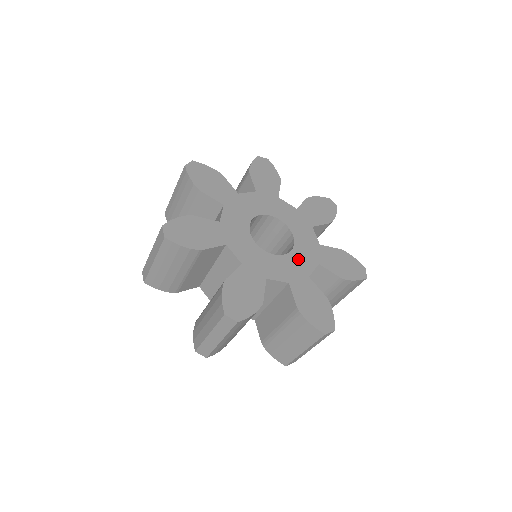
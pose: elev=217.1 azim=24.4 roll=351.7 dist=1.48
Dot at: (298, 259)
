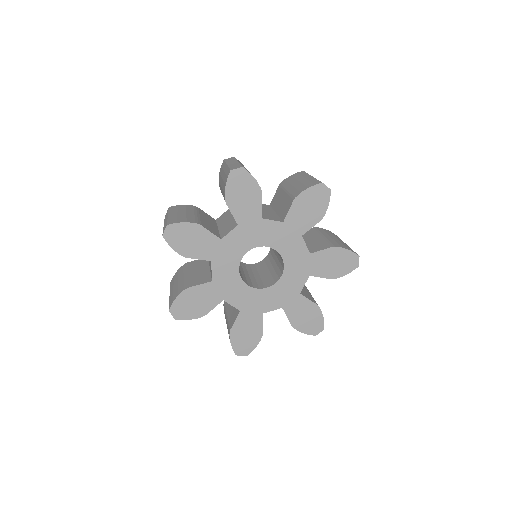
Dot at: (266, 297)
